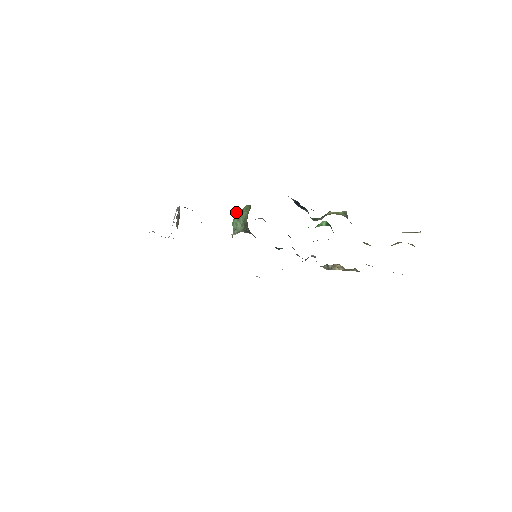
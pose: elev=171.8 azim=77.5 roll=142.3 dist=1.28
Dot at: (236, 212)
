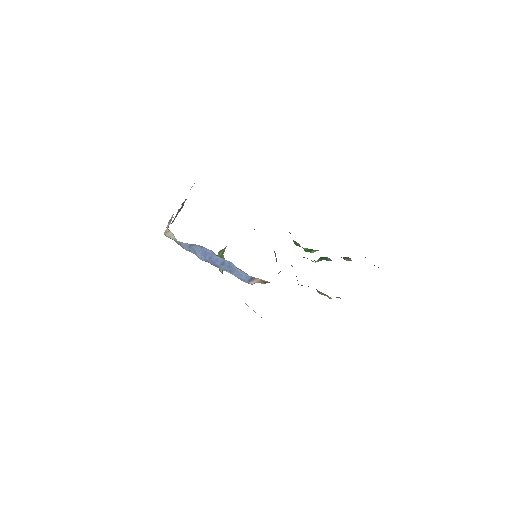
Dot at: occluded
